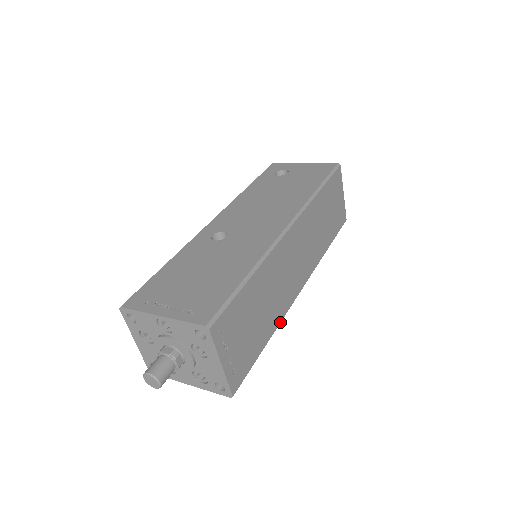
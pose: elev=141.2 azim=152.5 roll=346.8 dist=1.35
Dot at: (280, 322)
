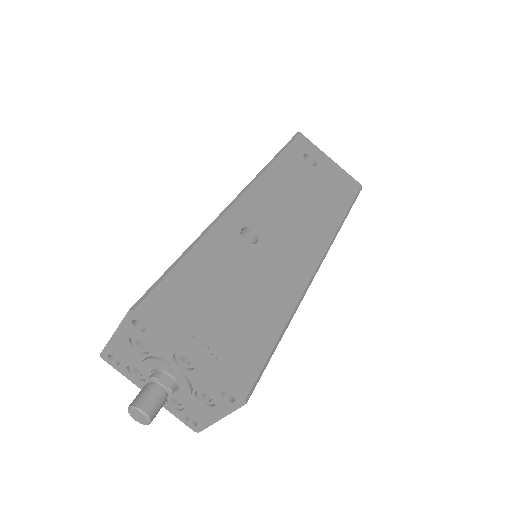
Dot at: occluded
